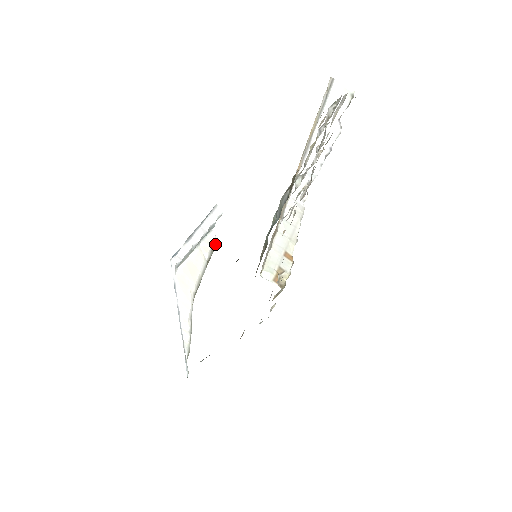
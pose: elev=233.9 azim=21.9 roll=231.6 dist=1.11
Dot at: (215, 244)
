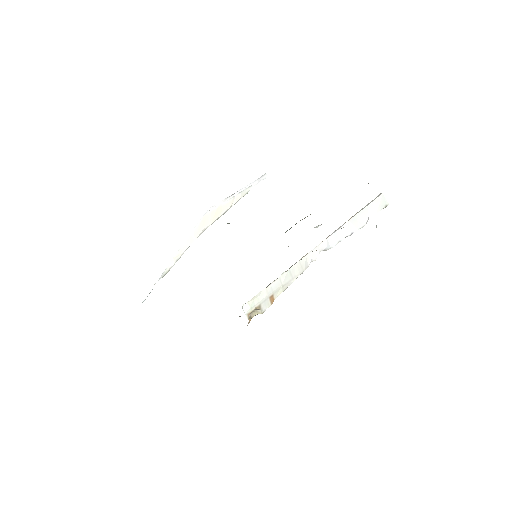
Dot at: occluded
